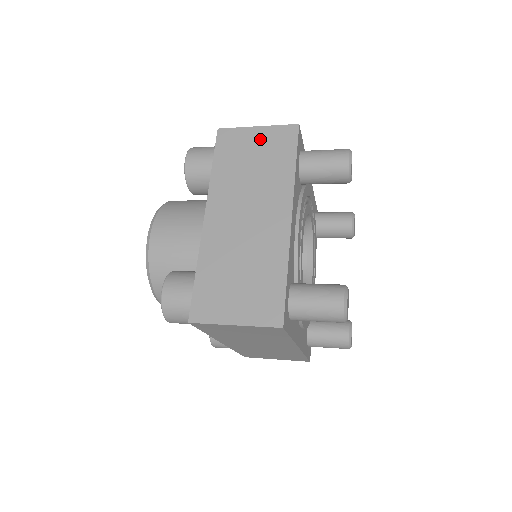
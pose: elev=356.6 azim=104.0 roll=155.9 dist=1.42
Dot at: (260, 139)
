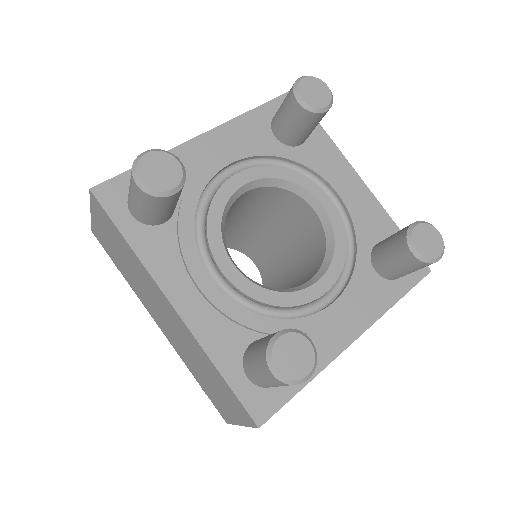
Dot at: occluded
